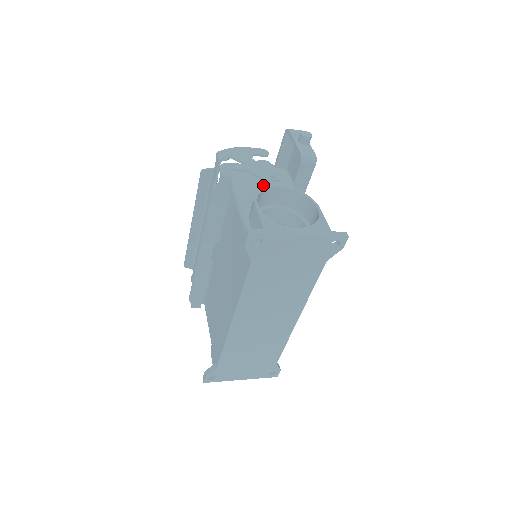
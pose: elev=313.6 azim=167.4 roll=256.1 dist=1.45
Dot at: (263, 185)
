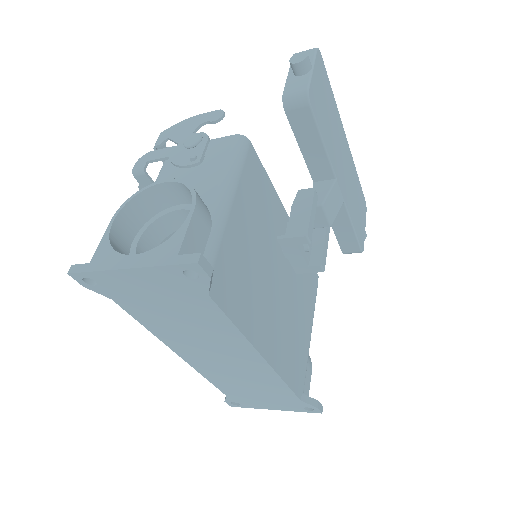
Dot at: (184, 174)
